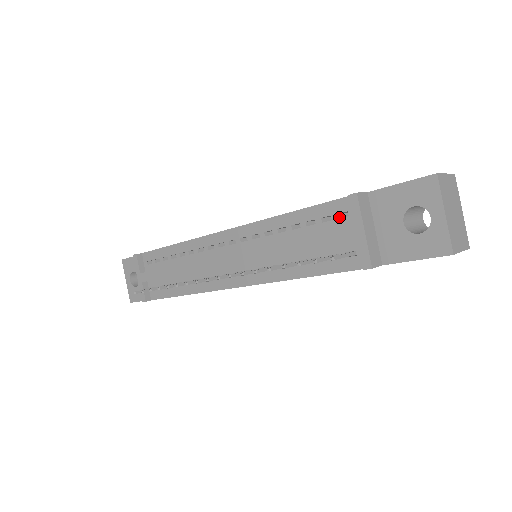
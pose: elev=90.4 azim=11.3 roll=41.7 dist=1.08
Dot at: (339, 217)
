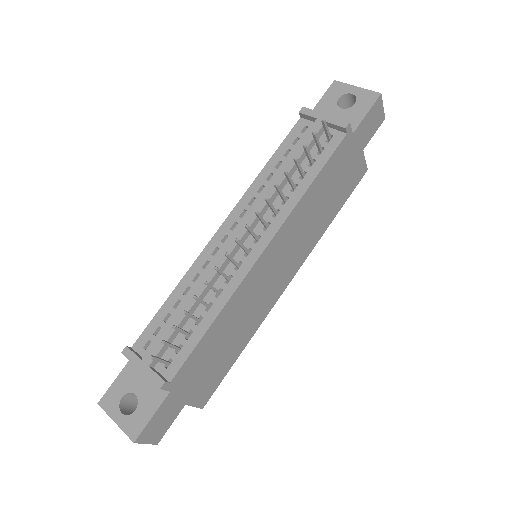
Dot at: (303, 134)
